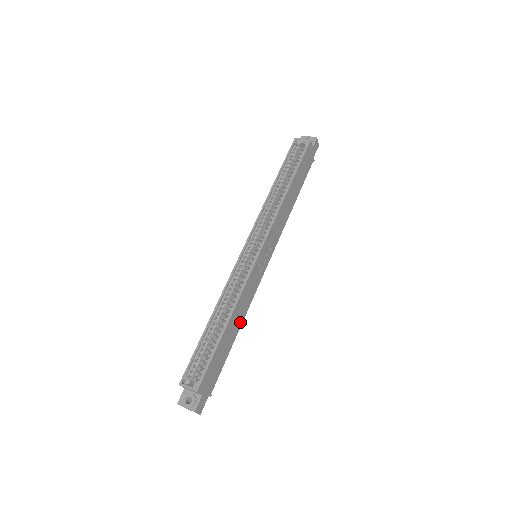
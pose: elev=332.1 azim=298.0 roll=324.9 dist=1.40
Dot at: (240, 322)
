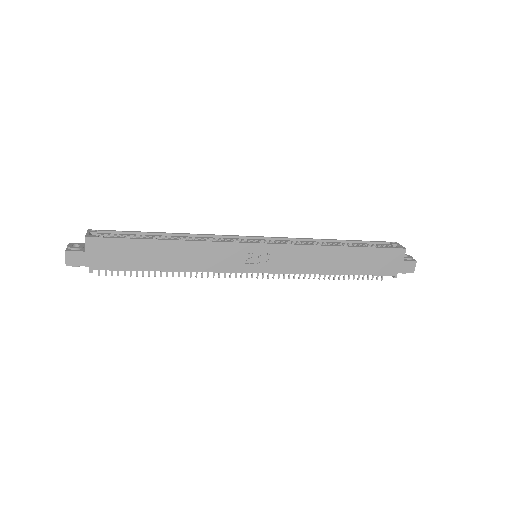
Dot at: (180, 266)
